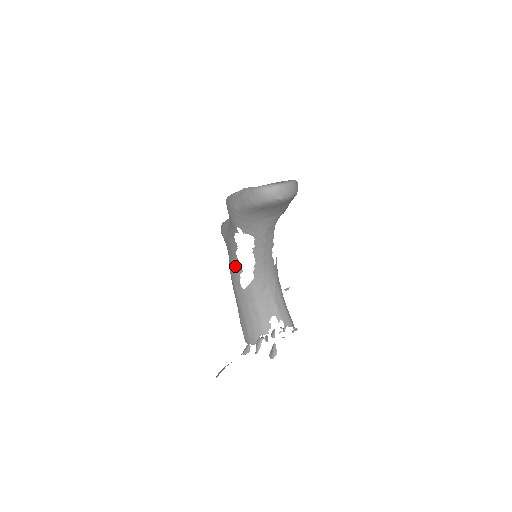
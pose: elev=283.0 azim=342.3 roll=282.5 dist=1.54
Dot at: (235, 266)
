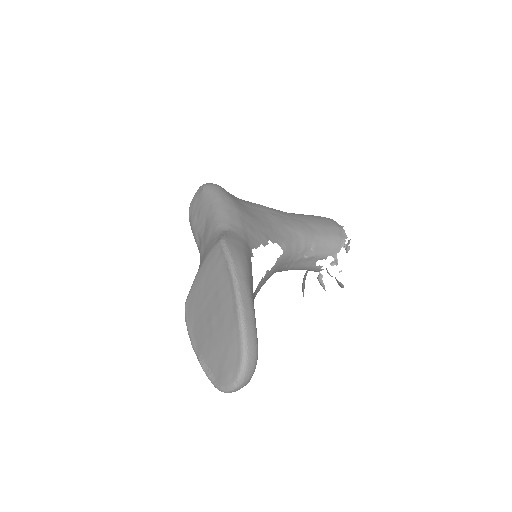
Dot at: occluded
